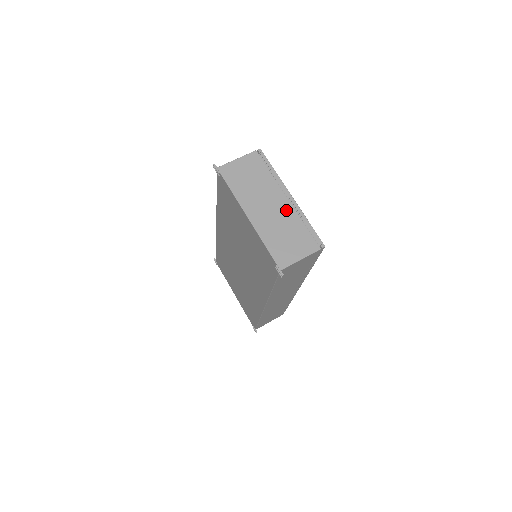
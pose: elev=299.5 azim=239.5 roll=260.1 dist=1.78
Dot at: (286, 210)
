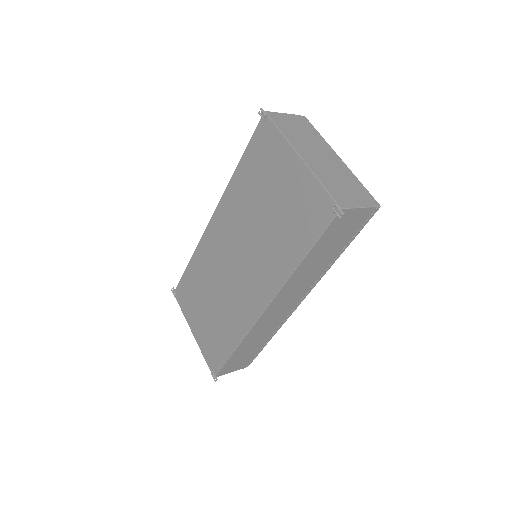
Dot at: (337, 165)
